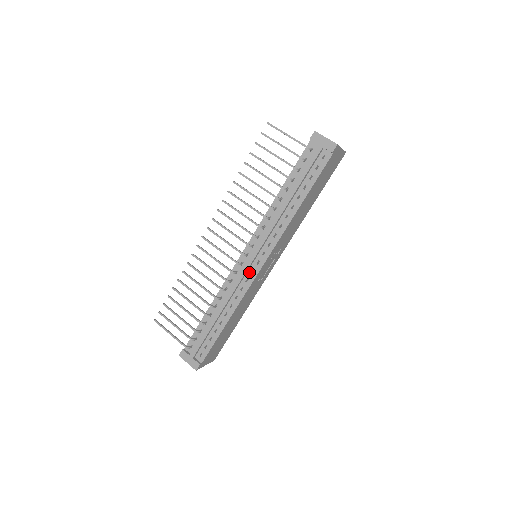
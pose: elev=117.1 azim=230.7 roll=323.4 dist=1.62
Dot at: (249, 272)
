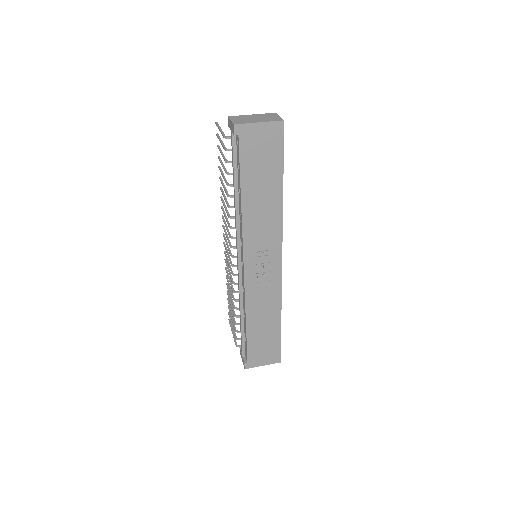
Dot at: (242, 274)
